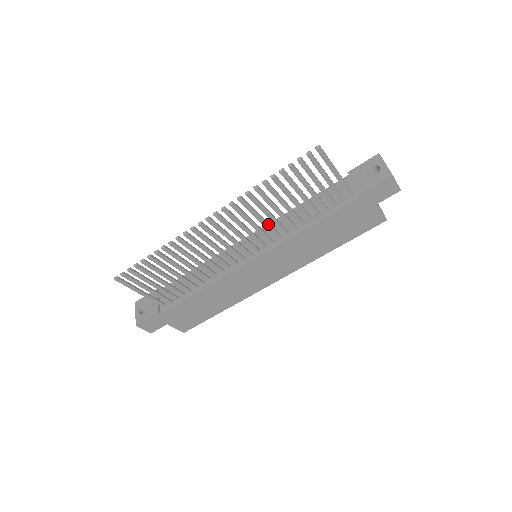
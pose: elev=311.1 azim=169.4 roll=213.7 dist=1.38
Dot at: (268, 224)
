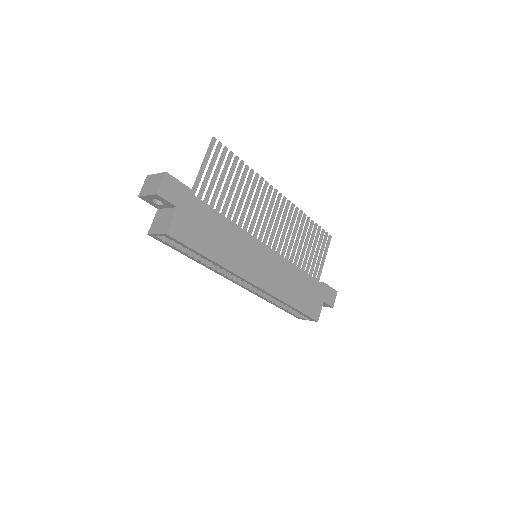
Dot at: occluded
